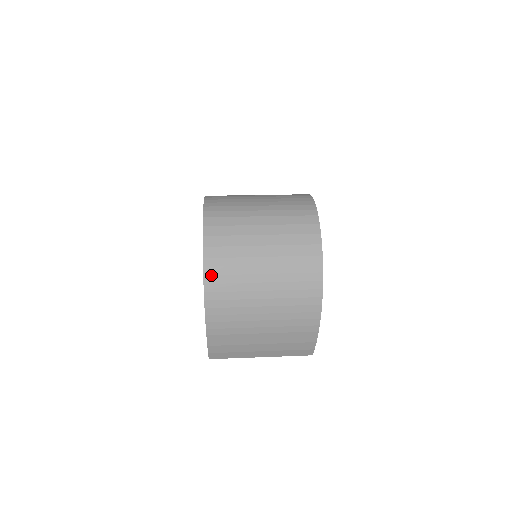
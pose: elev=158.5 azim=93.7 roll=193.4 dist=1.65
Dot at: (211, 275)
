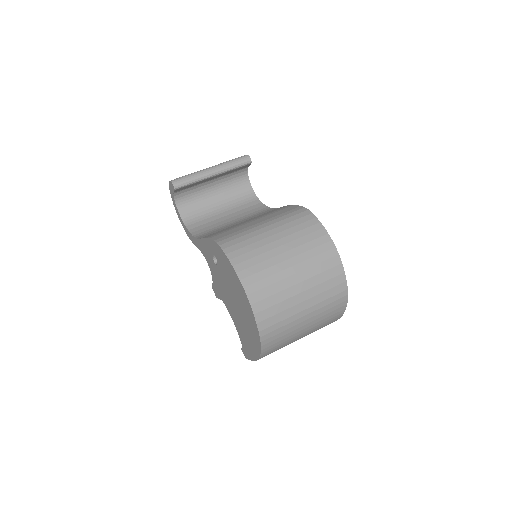
Dot at: (266, 339)
